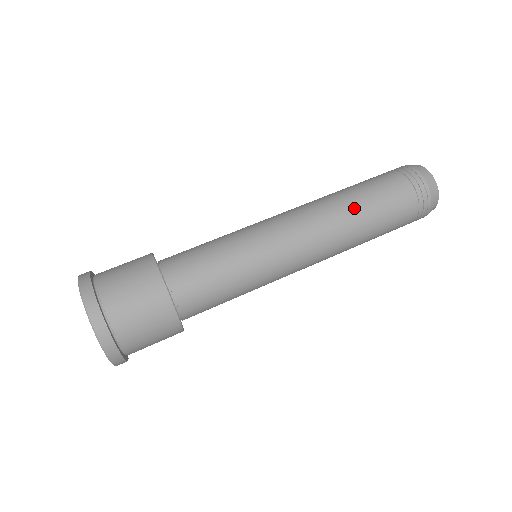
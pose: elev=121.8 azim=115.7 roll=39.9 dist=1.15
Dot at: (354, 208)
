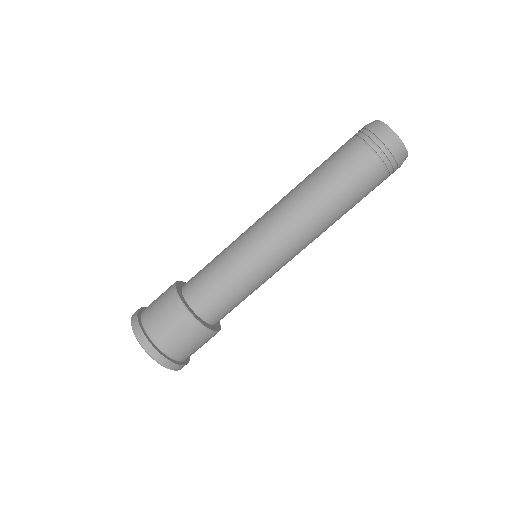
Dot at: (339, 214)
